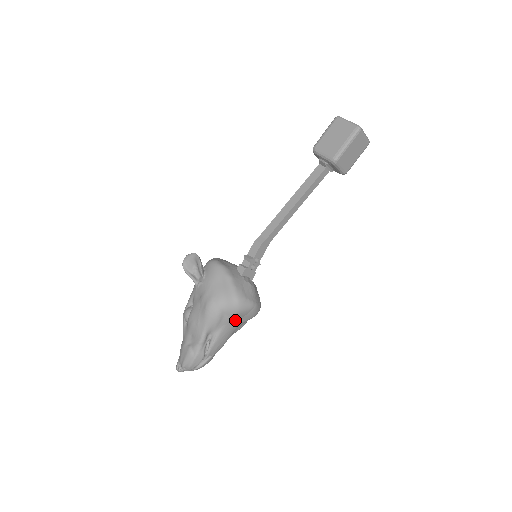
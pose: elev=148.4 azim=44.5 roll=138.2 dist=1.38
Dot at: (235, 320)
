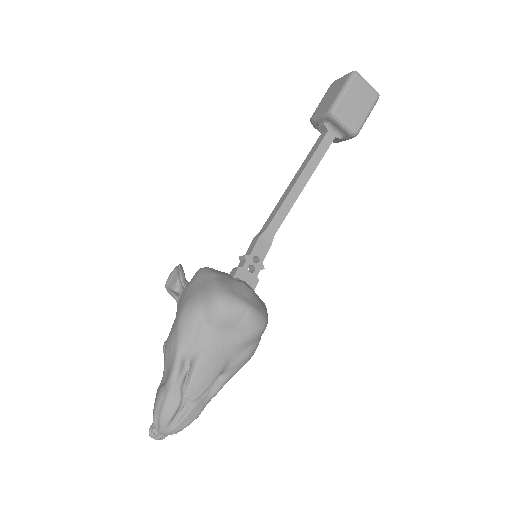
Dot at: (223, 334)
